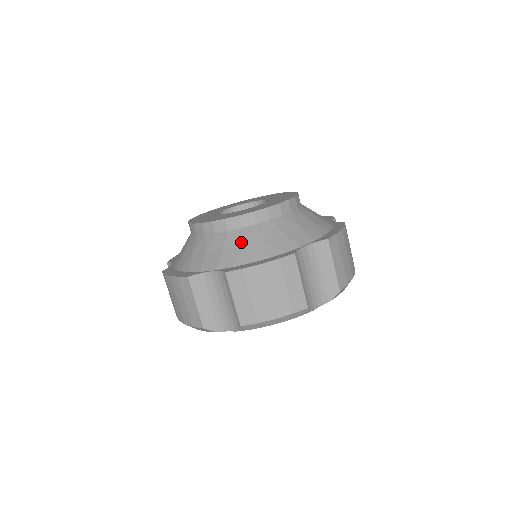
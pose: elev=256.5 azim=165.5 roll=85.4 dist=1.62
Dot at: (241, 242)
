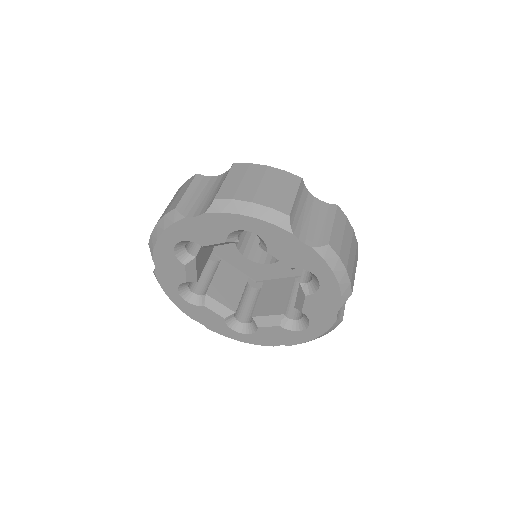
Dot at: occluded
